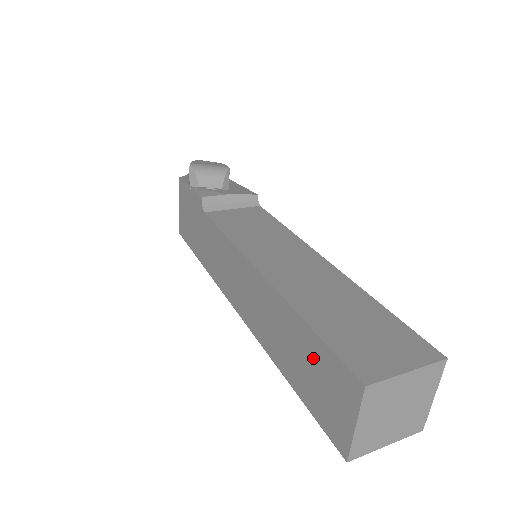
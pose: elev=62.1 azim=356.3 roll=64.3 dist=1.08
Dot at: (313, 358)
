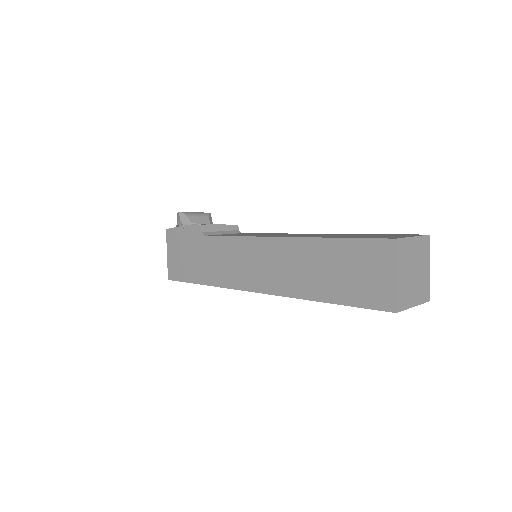
Dot at: (346, 259)
